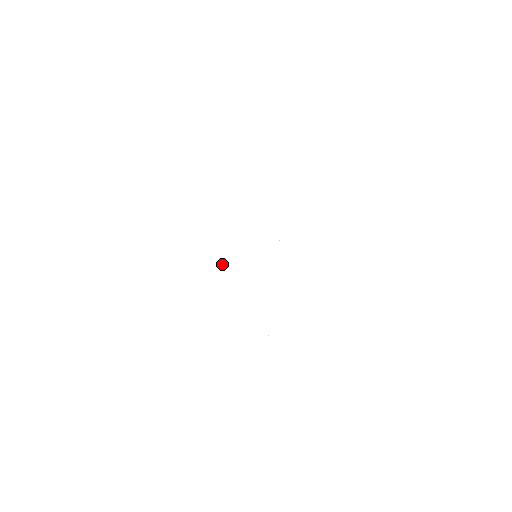
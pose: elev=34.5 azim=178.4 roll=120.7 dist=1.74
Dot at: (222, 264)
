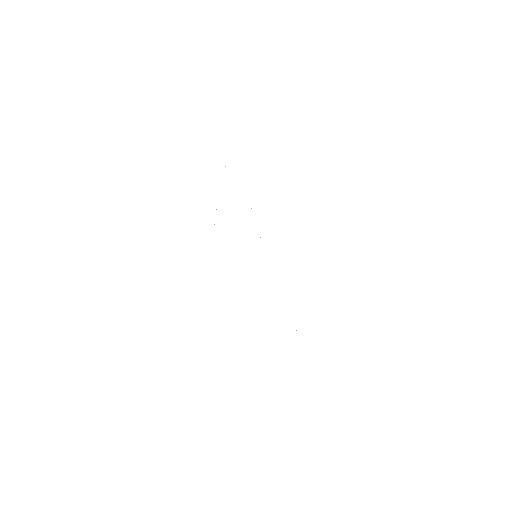
Dot at: occluded
